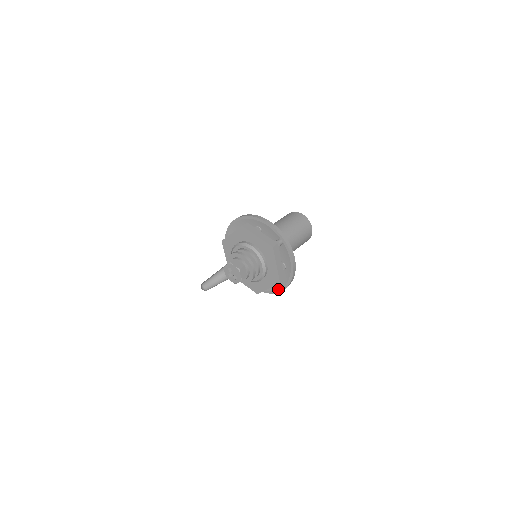
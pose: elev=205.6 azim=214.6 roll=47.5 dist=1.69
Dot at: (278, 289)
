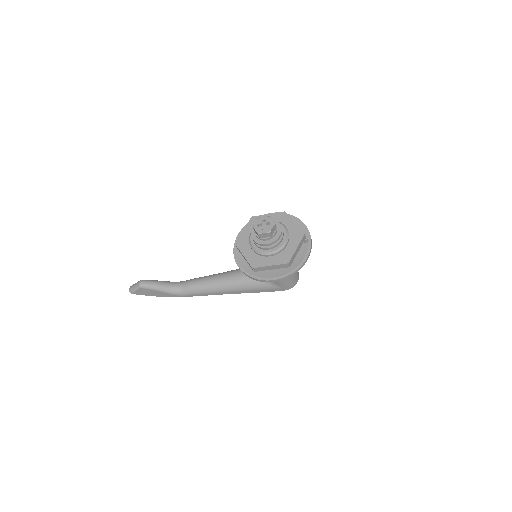
Dot at: (271, 277)
